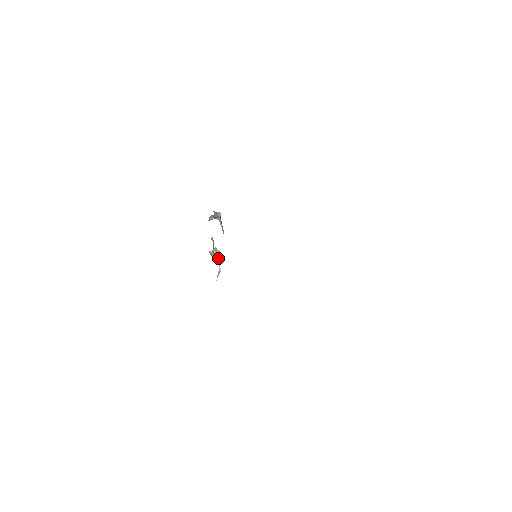
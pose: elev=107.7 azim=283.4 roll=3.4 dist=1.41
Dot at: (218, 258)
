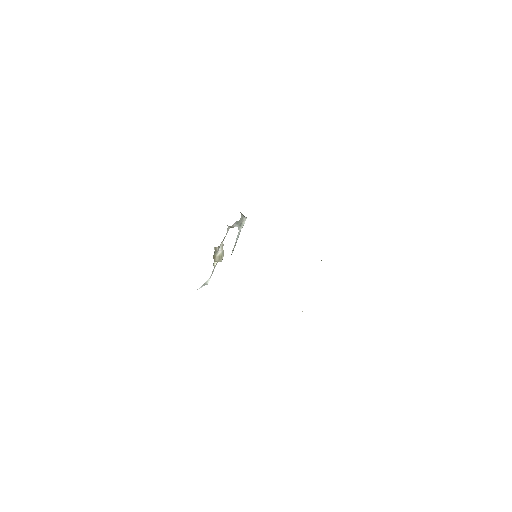
Dot at: (218, 257)
